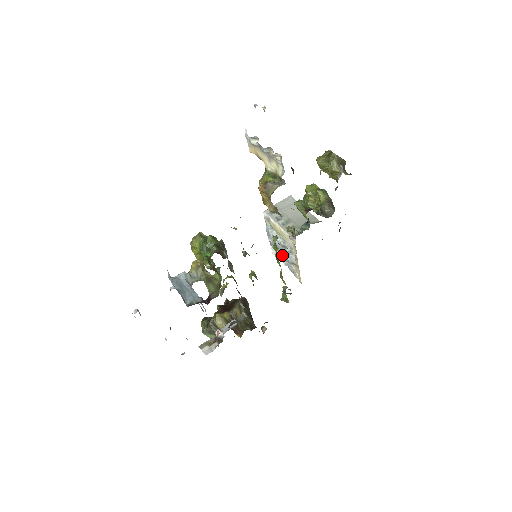
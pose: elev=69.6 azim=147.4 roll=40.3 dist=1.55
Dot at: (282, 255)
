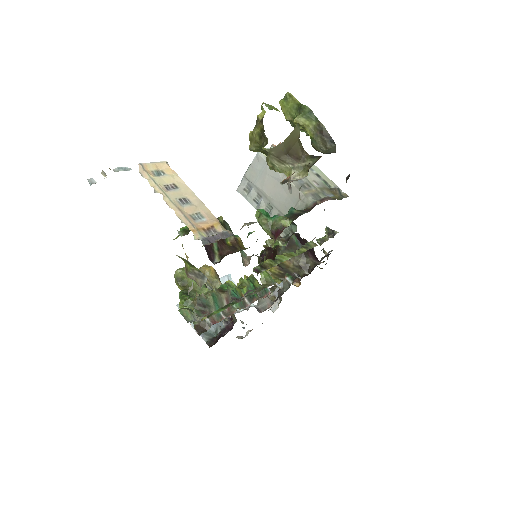
Dot at: occluded
